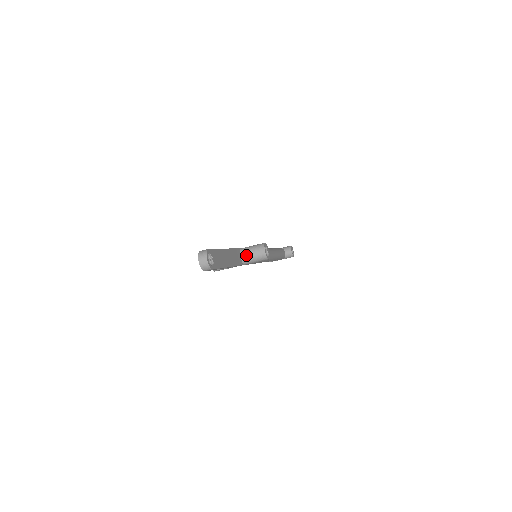
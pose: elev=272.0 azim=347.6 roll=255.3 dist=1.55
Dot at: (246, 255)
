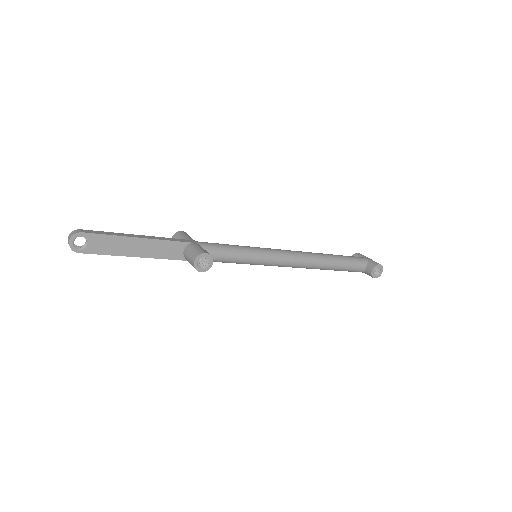
Dot at: (186, 253)
